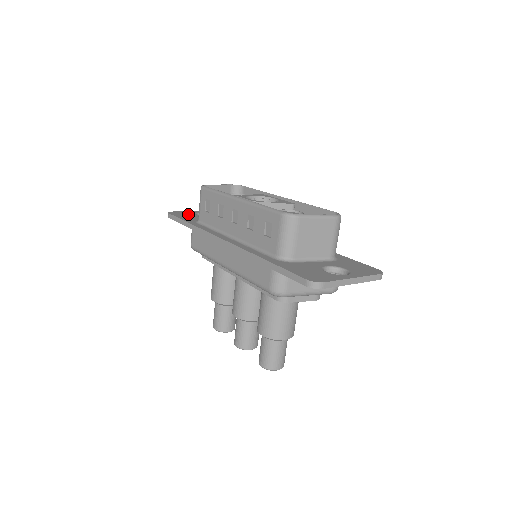
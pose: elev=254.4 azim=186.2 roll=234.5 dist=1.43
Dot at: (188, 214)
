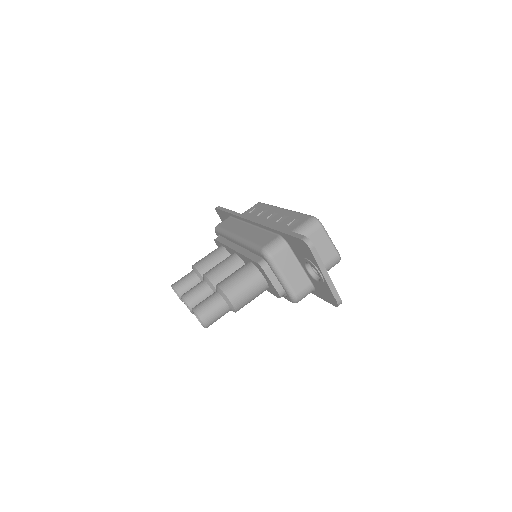
Dot at: occluded
